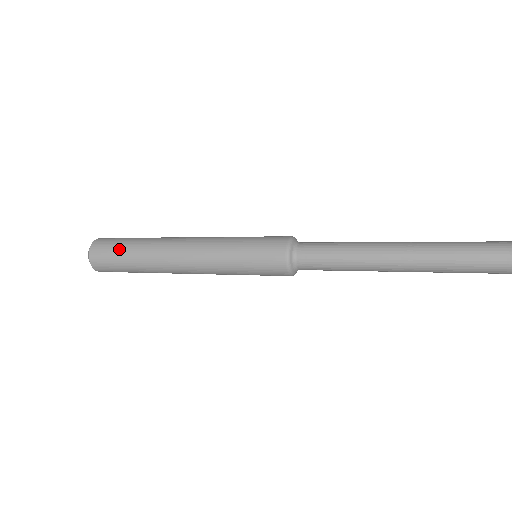
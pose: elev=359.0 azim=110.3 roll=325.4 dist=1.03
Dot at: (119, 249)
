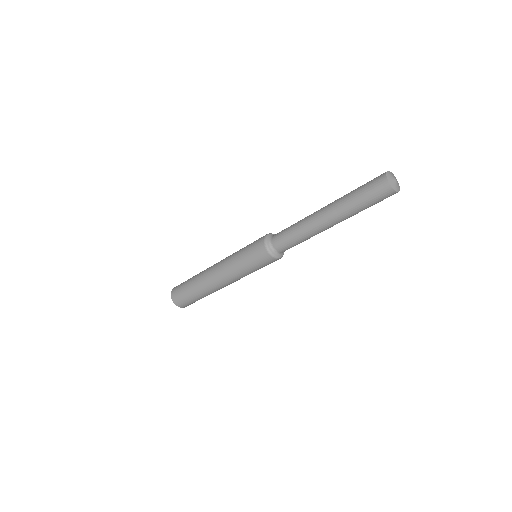
Dot at: (186, 294)
